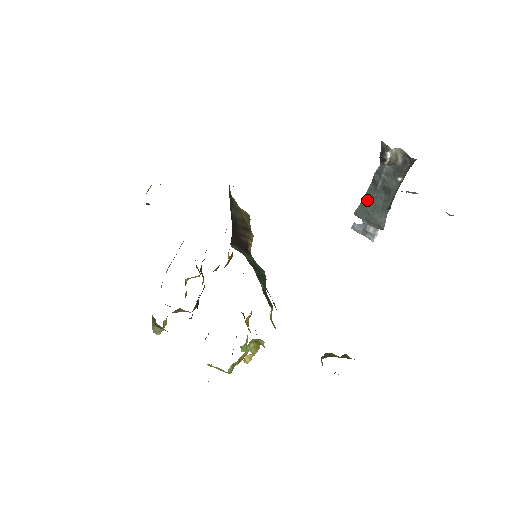
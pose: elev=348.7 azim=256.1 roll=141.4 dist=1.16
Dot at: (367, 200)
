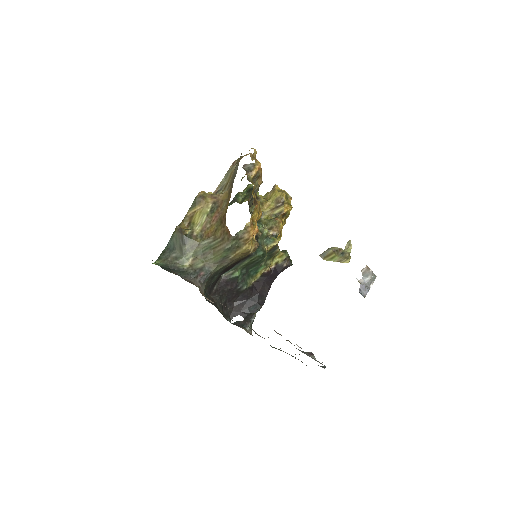
Dot at: occluded
